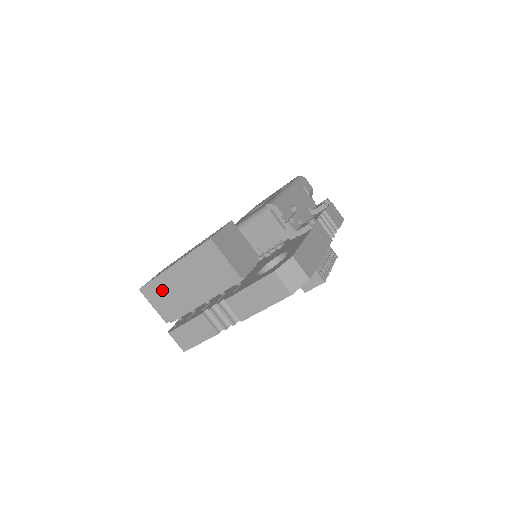
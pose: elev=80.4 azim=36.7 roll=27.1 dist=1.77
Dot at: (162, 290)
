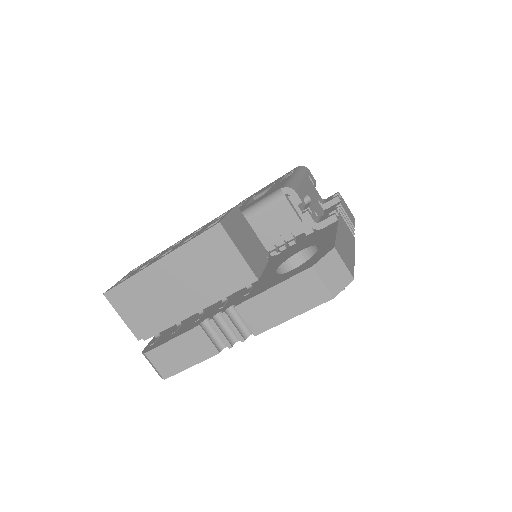
Dot at: (138, 295)
